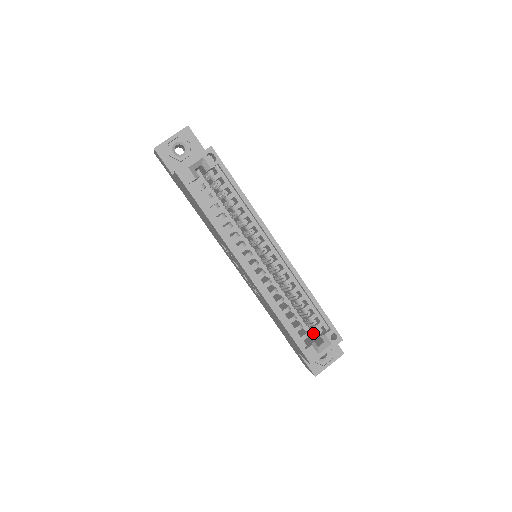
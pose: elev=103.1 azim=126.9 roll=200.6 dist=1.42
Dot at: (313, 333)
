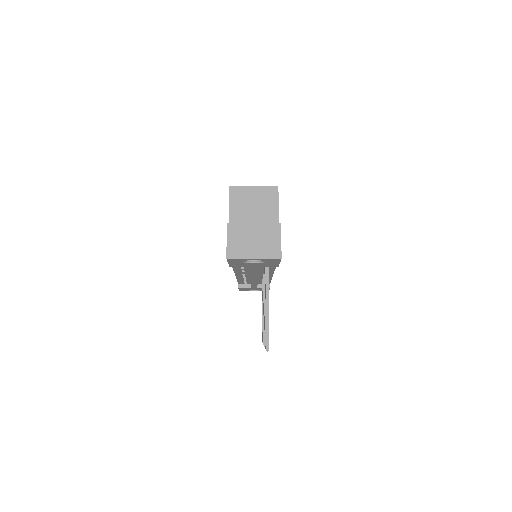
Dot at: occluded
